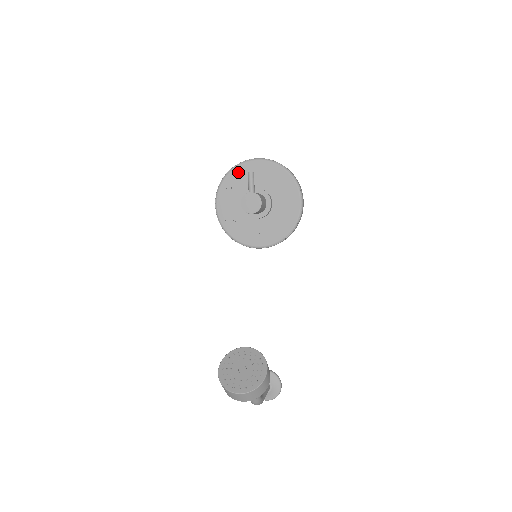
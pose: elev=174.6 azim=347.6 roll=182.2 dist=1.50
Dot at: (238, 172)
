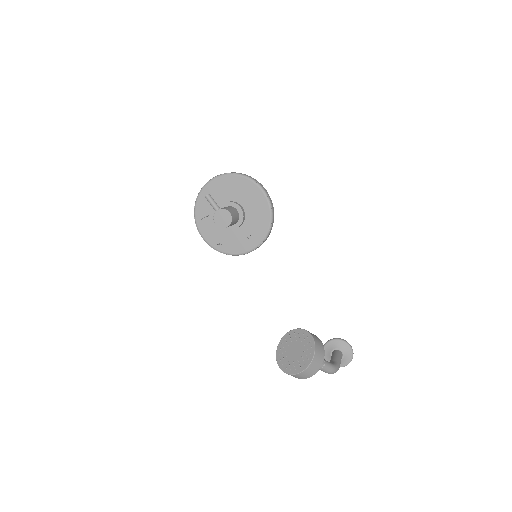
Dot at: (201, 202)
